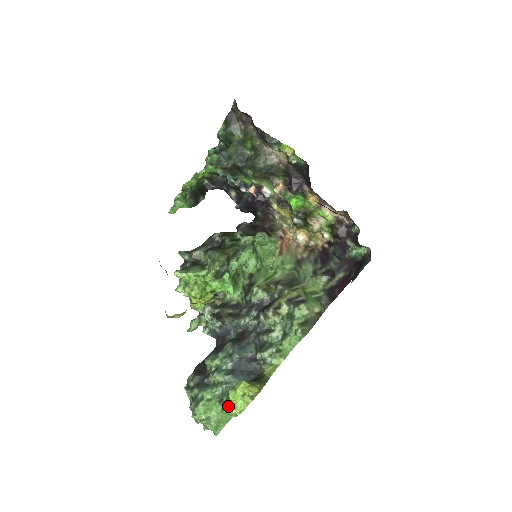
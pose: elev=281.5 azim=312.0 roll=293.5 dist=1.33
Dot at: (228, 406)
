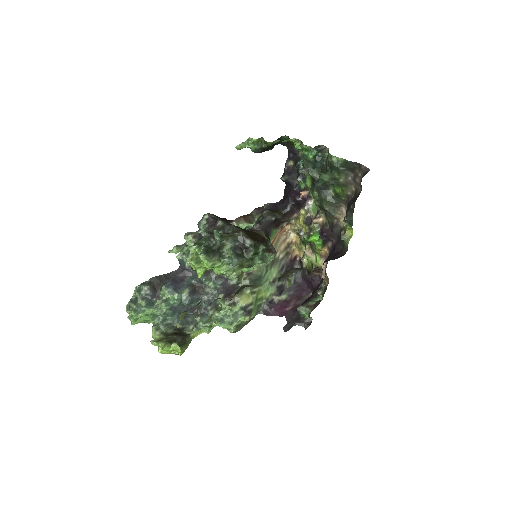
Dot at: (158, 345)
